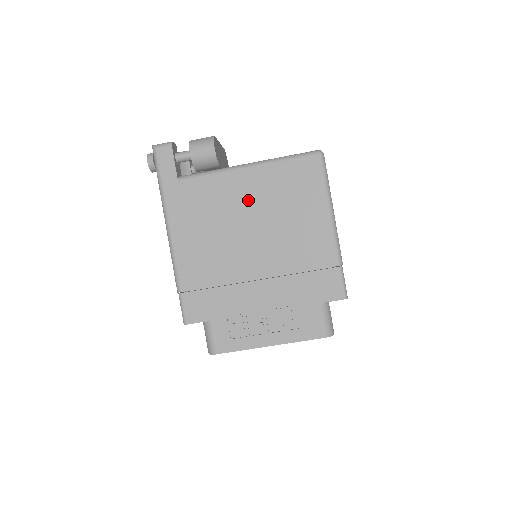
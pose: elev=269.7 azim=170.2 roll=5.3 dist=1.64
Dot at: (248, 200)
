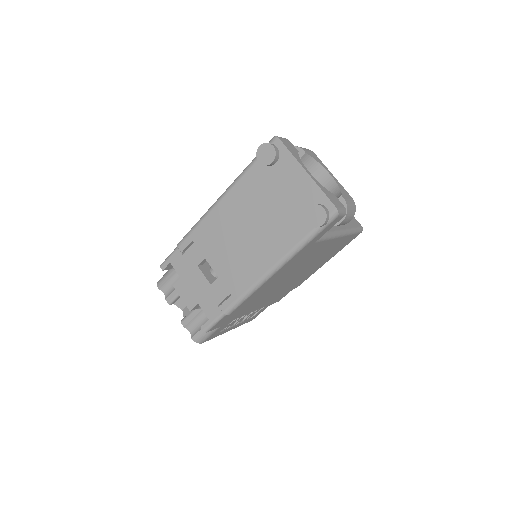
Dot at: (318, 256)
